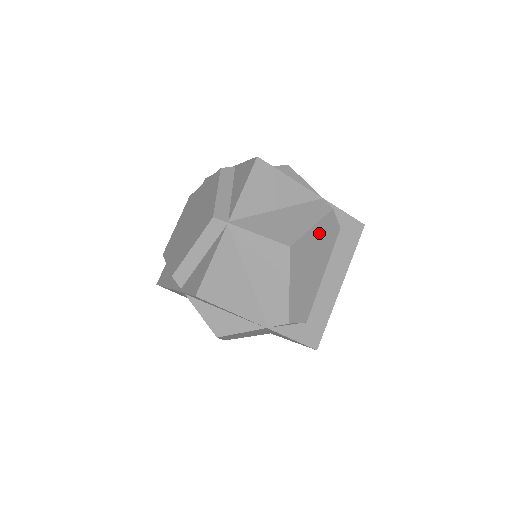
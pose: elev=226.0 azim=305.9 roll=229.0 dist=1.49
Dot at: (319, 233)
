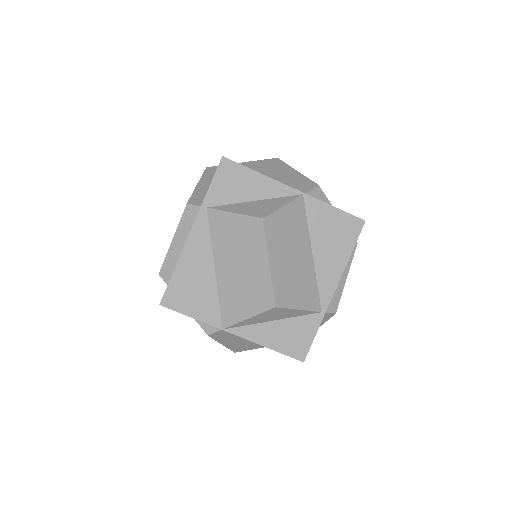
Dot at: occluded
